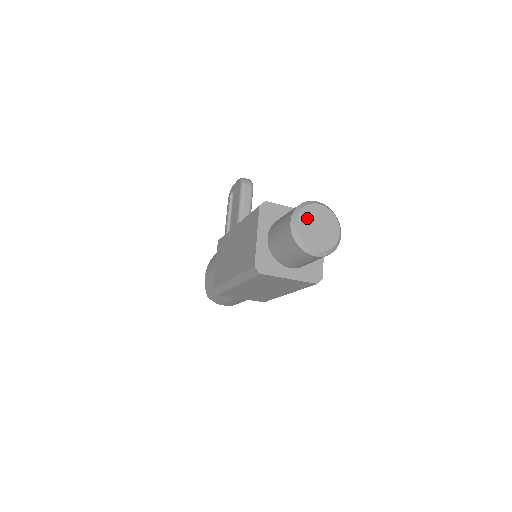
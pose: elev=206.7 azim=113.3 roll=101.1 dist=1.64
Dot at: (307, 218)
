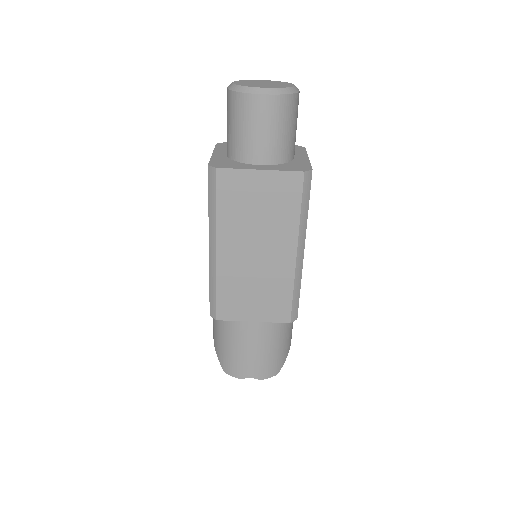
Dot at: (247, 82)
